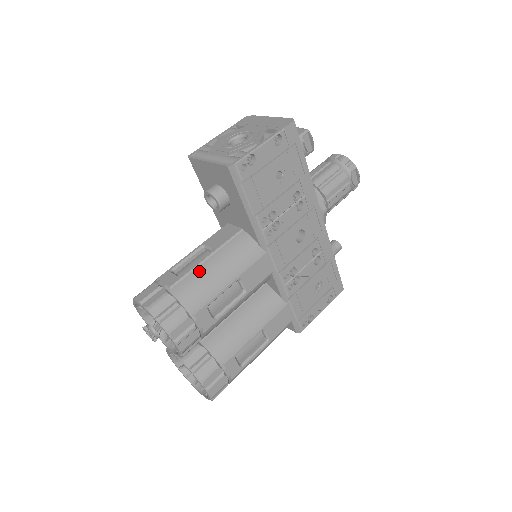
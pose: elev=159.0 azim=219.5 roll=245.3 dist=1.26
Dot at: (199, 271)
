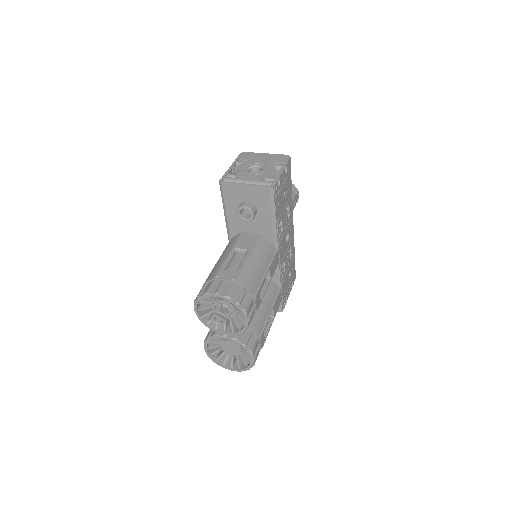
Dot at: (247, 266)
